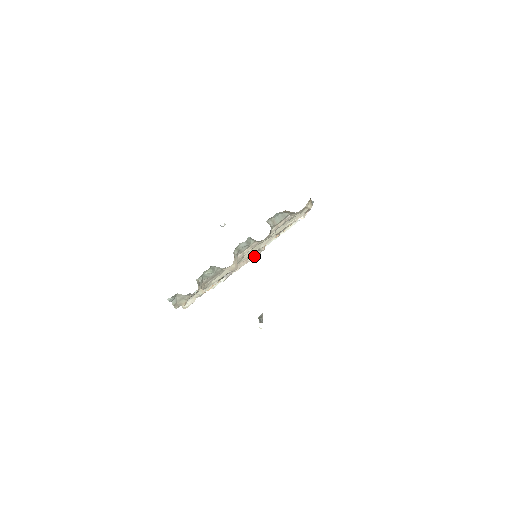
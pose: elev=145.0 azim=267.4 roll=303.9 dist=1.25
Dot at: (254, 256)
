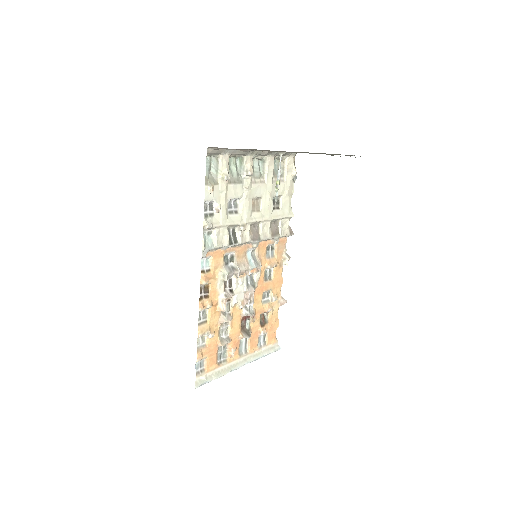
Dot at: (253, 266)
